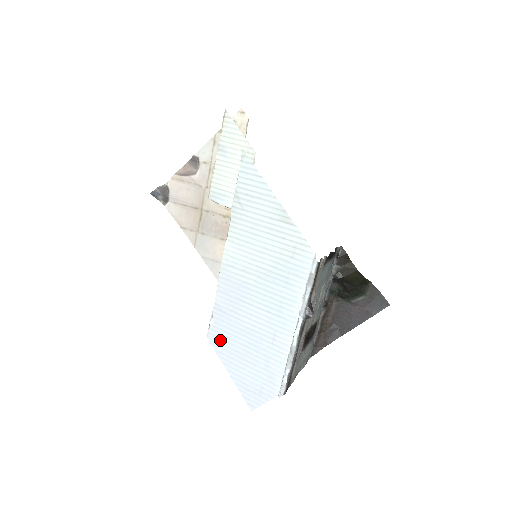
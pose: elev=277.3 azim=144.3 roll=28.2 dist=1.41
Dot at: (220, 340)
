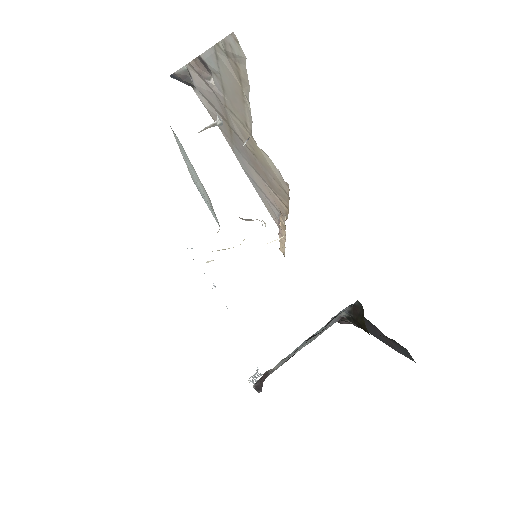
Dot at: occluded
